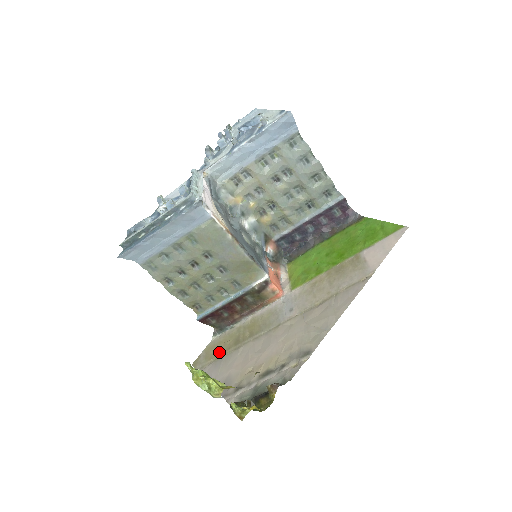
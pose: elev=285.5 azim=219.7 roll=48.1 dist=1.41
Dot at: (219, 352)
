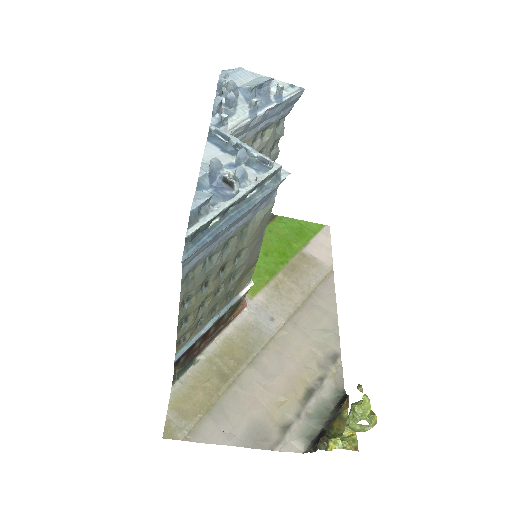
Dot at: (204, 400)
